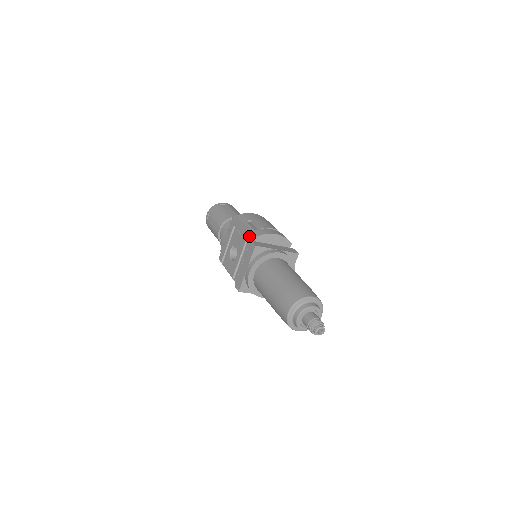
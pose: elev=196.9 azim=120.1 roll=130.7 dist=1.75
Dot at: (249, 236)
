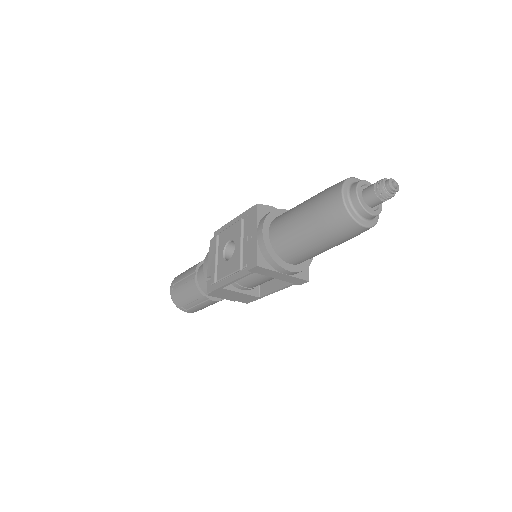
Dot at: (242, 218)
